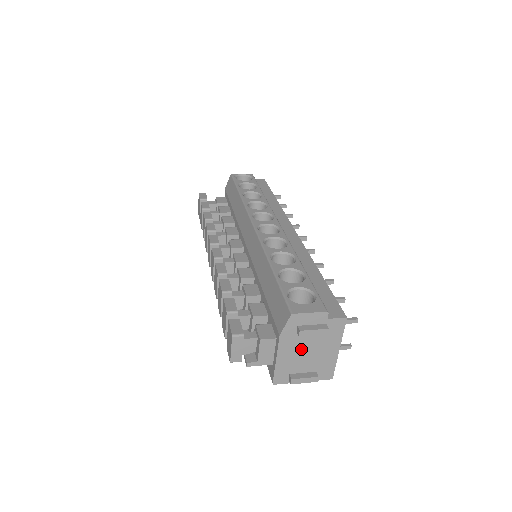
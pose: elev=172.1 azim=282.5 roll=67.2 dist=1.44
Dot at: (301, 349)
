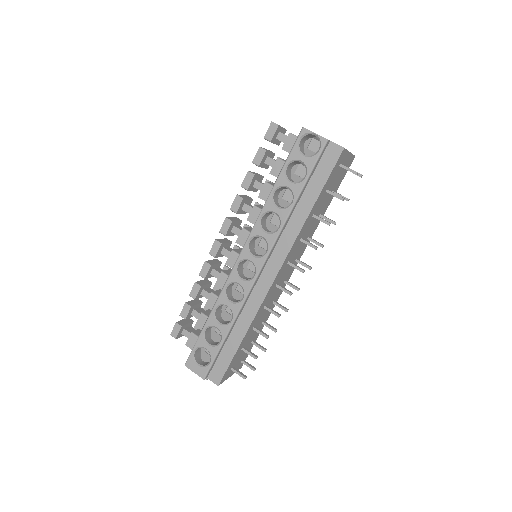
Dot at: occluded
